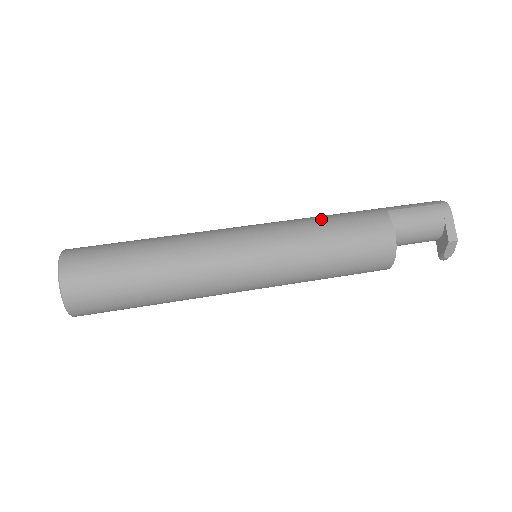
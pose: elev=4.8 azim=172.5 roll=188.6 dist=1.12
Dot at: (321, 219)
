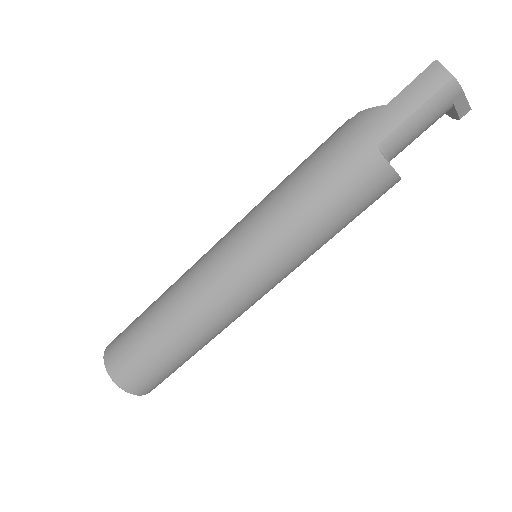
Dot at: (307, 208)
